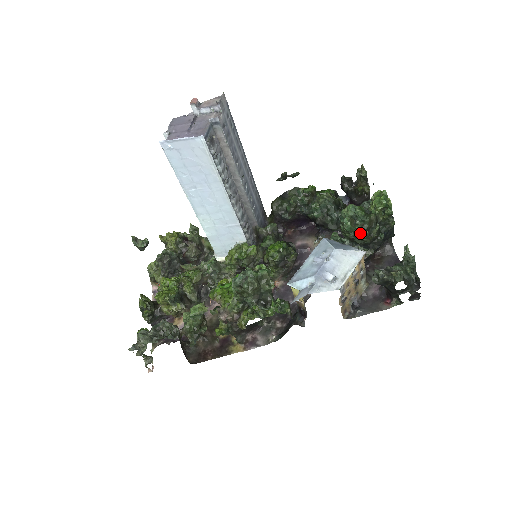
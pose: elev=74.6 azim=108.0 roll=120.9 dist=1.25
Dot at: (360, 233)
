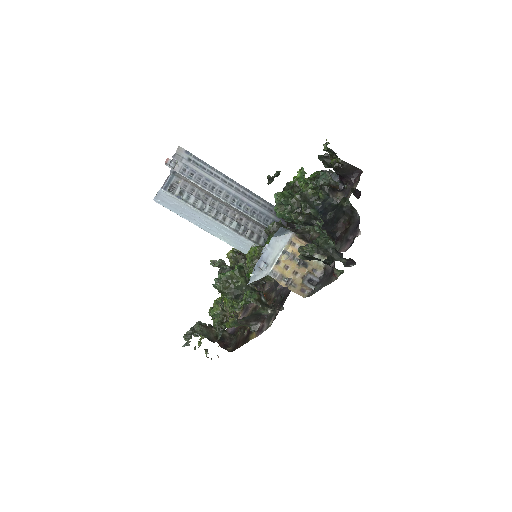
Dot at: (288, 216)
